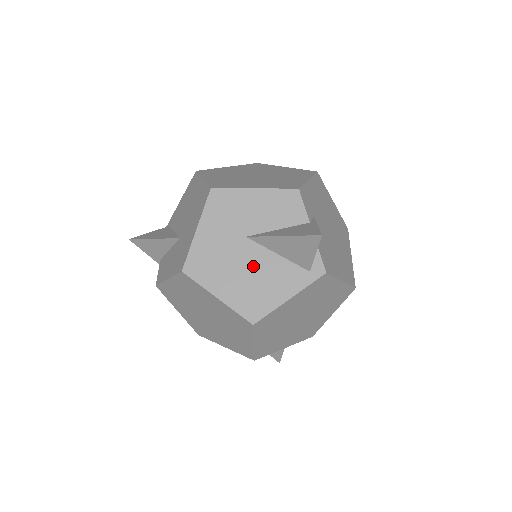
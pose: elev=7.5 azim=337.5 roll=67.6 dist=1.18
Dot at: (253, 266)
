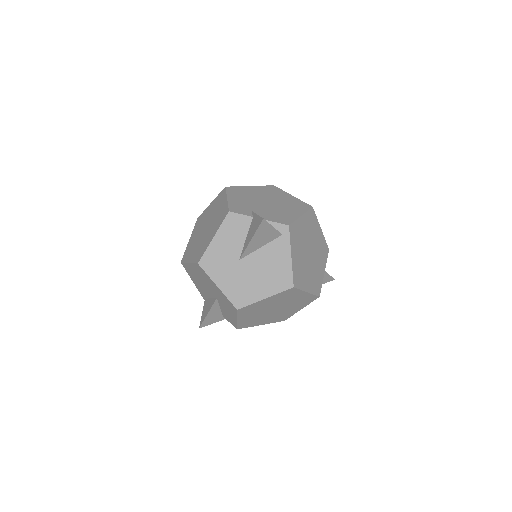
Dot at: (259, 266)
